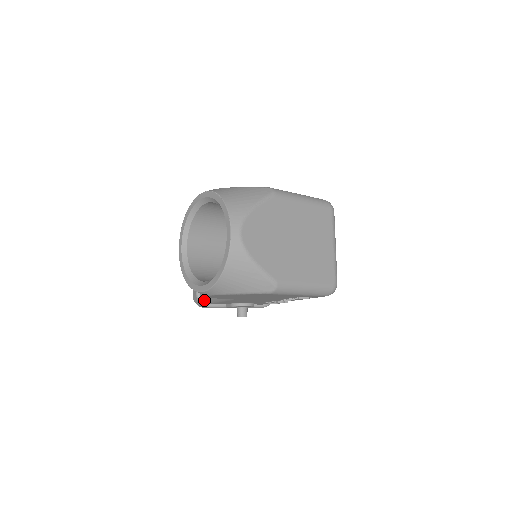
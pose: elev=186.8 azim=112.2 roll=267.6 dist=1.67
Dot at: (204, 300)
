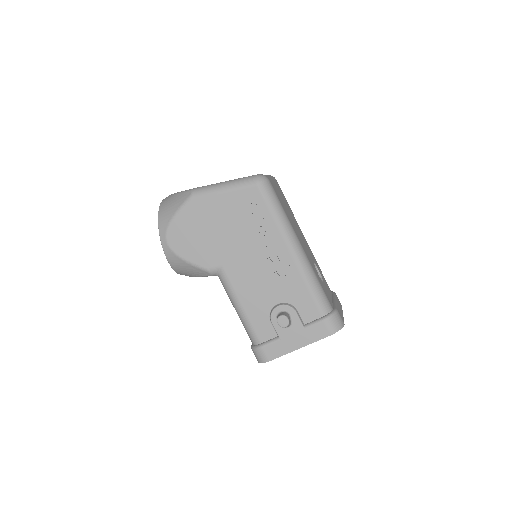
Dot at: (251, 339)
